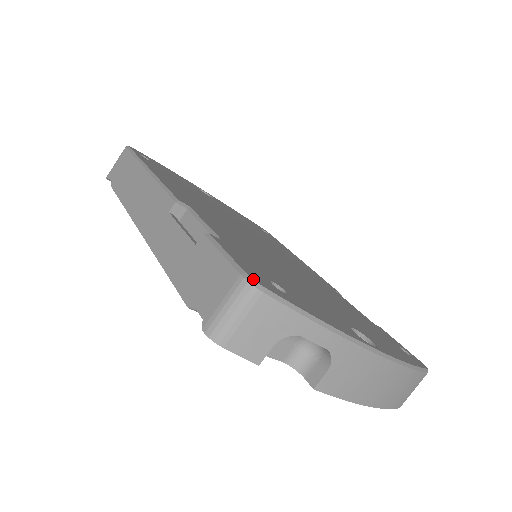
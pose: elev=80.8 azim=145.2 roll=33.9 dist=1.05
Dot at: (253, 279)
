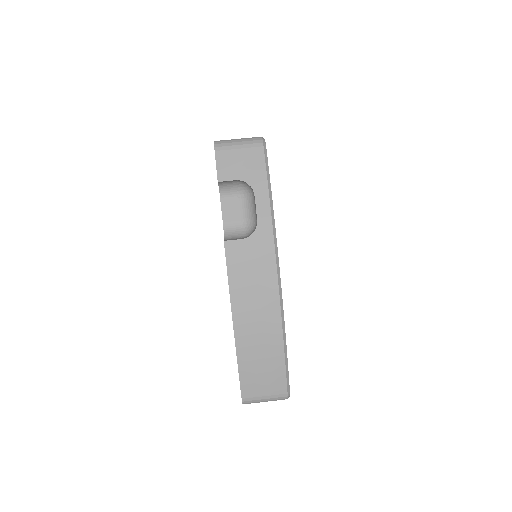
Dot at: occluded
